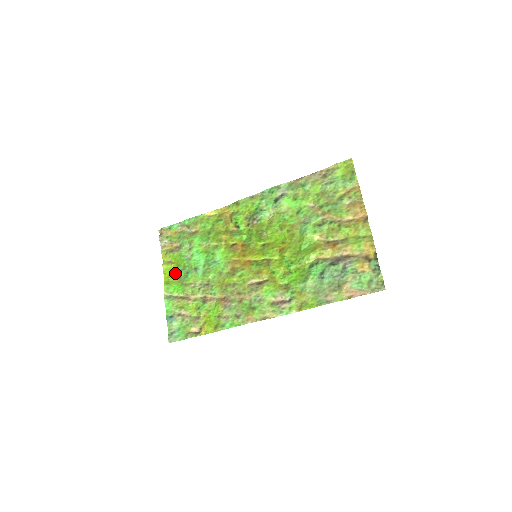
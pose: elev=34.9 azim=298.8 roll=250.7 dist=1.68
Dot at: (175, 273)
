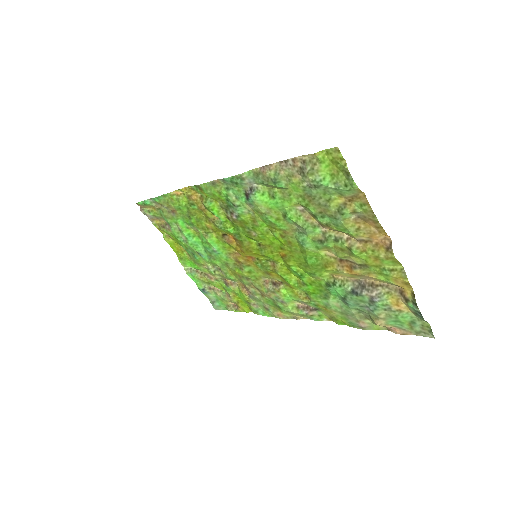
Dot at: (181, 249)
